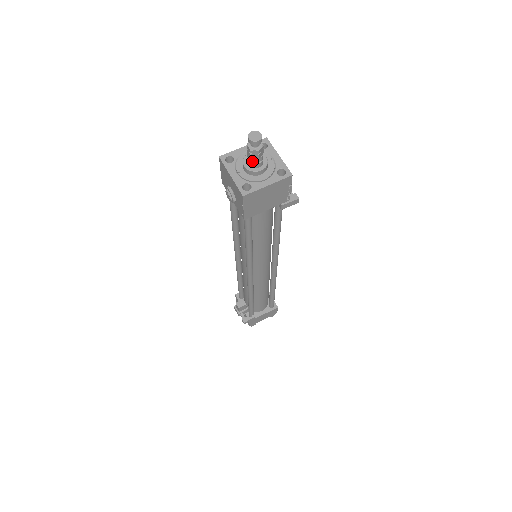
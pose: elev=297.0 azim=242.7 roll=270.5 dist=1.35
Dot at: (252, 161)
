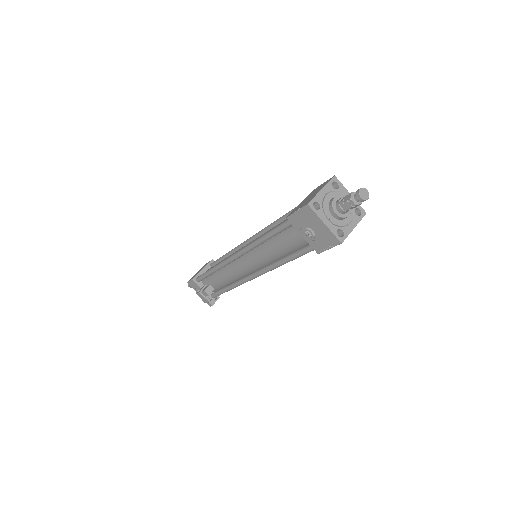
Dot at: (347, 210)
